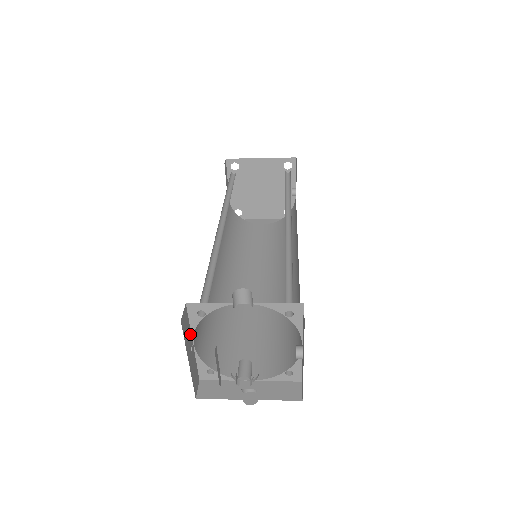
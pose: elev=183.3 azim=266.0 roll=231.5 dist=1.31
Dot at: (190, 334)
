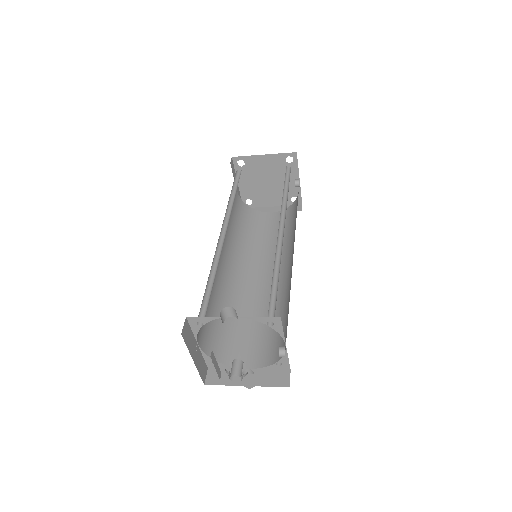
Dot at: (193, 338)
